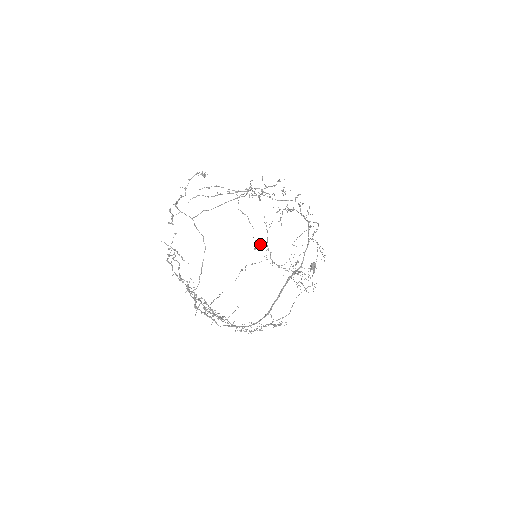
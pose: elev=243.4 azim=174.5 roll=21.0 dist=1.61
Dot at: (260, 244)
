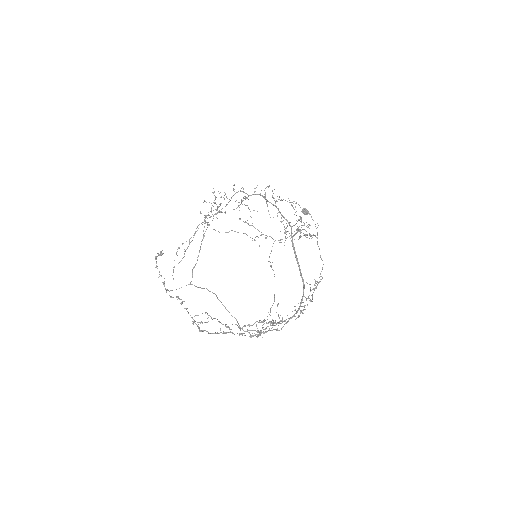
Dot at: occluded
